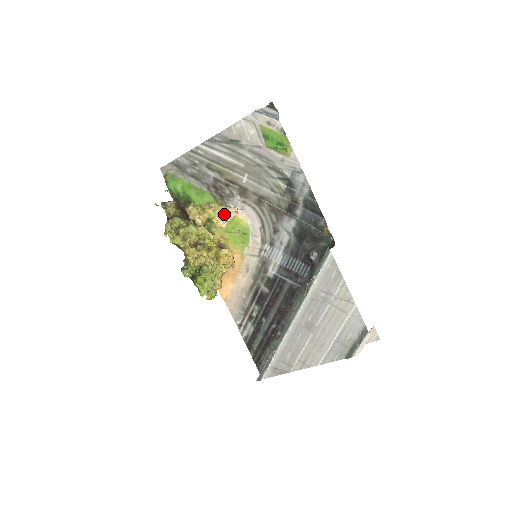
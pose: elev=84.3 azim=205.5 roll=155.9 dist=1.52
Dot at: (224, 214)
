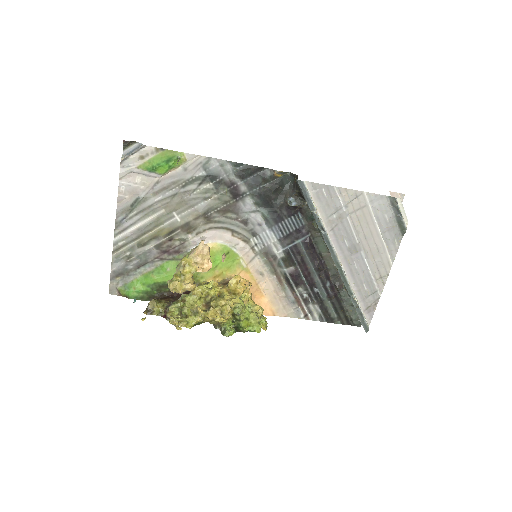
Dot at: (200, 257)
